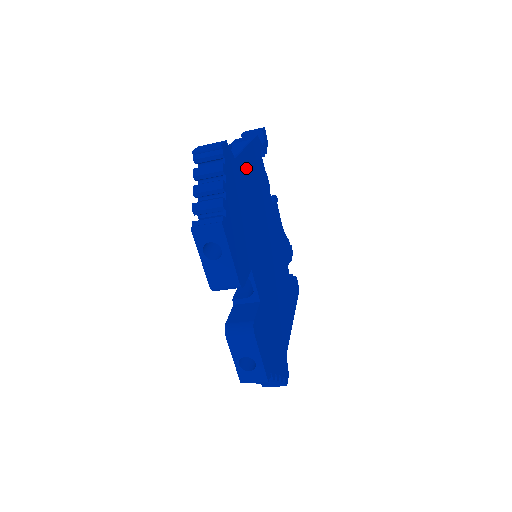
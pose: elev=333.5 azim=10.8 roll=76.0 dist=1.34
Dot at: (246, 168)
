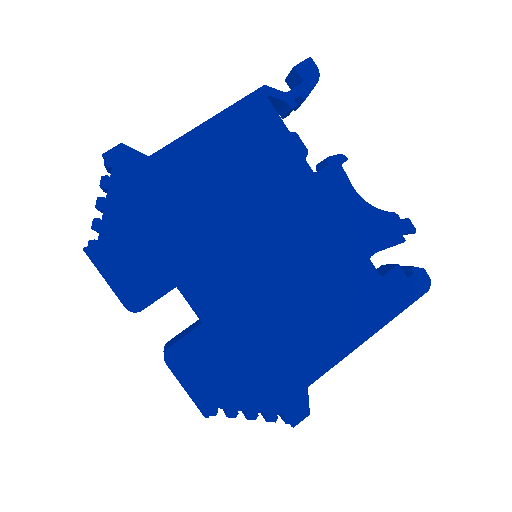
Dot at: (194, 155)
